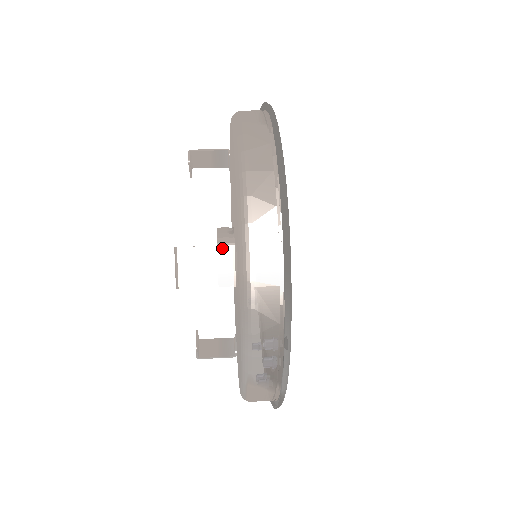
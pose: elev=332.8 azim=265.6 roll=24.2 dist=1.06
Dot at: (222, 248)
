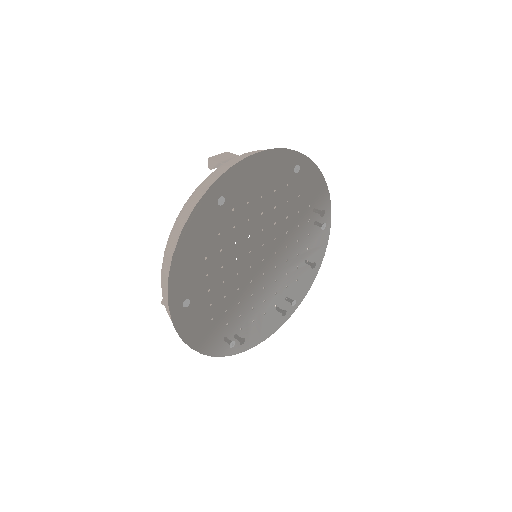
Dot at: occluded
